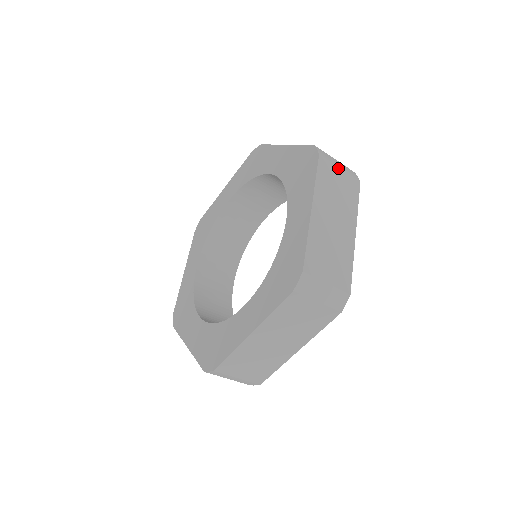
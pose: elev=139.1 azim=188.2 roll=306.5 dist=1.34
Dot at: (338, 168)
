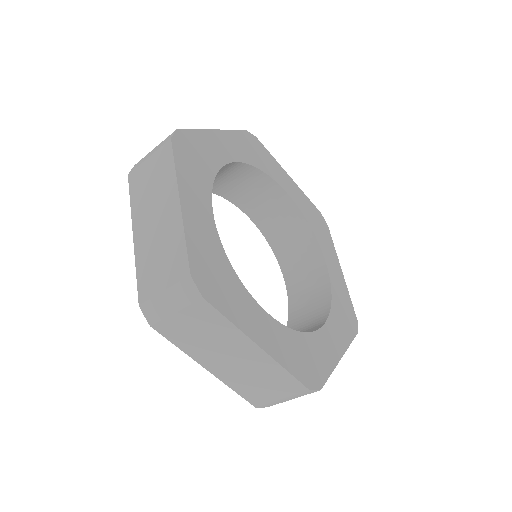
Dot at: occluded
